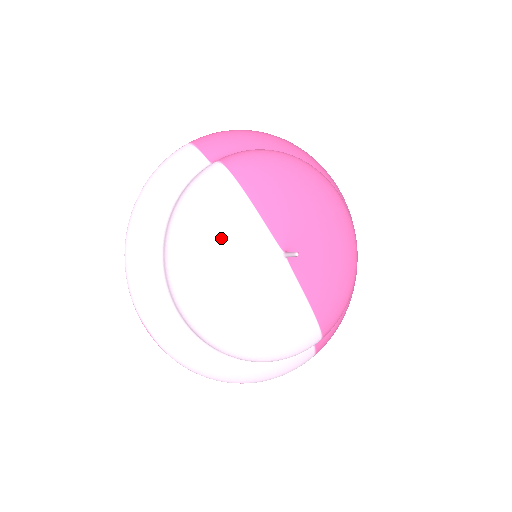
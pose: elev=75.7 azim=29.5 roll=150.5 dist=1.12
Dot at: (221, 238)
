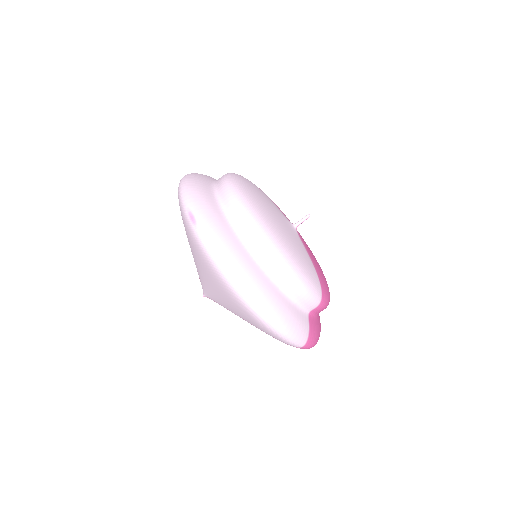
Dot at: (259, 191)
